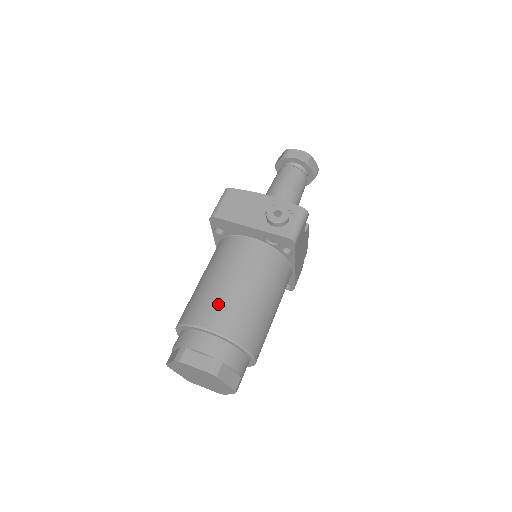
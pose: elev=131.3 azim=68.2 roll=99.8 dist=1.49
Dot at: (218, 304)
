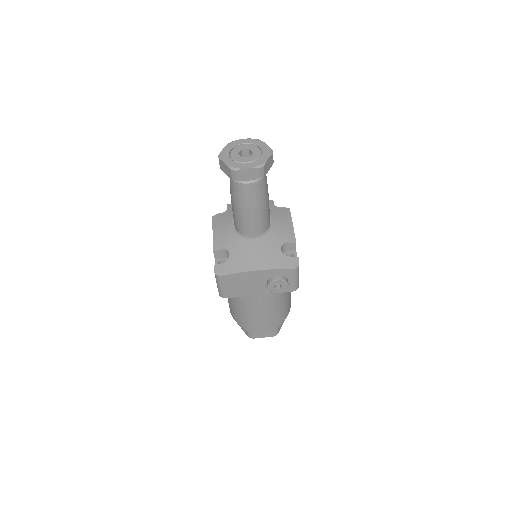
Dot at: (260, 321)
